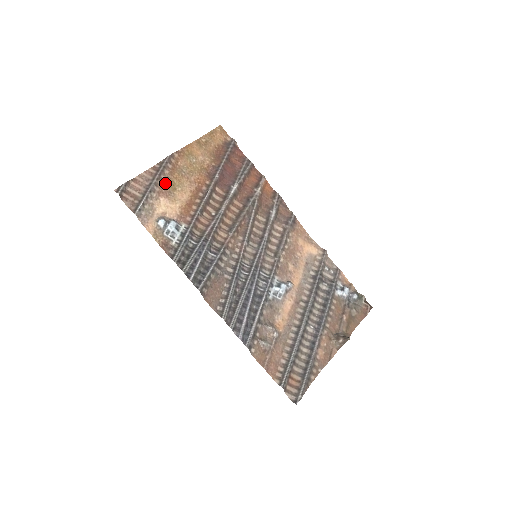
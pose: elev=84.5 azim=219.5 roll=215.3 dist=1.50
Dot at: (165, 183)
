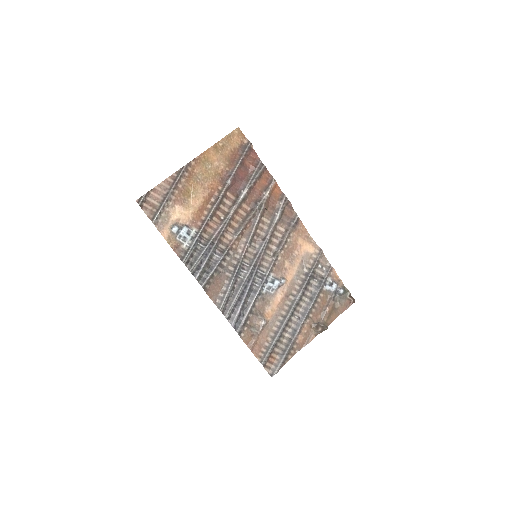
Dot at: (181, 191)
